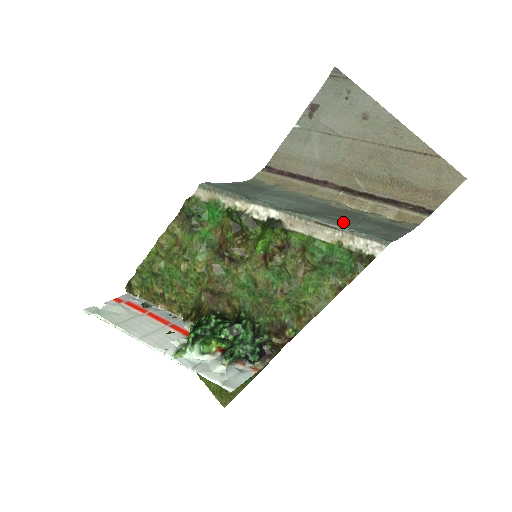
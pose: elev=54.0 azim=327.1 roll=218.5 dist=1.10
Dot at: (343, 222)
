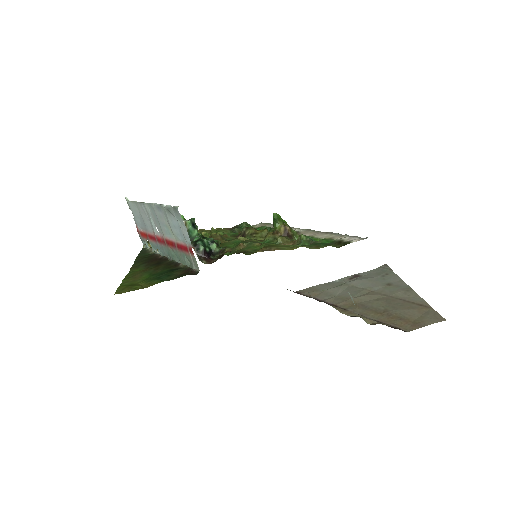
Dot at: occluded
